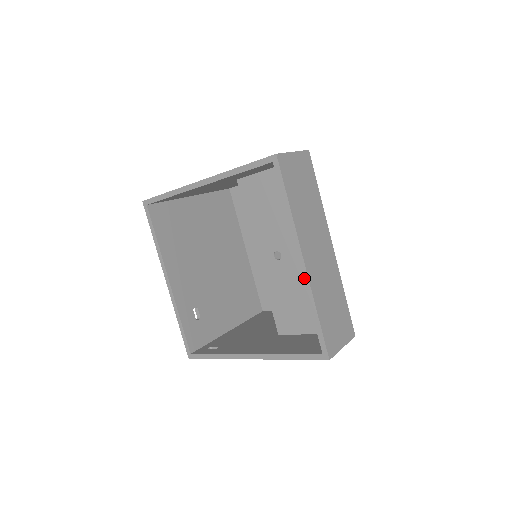
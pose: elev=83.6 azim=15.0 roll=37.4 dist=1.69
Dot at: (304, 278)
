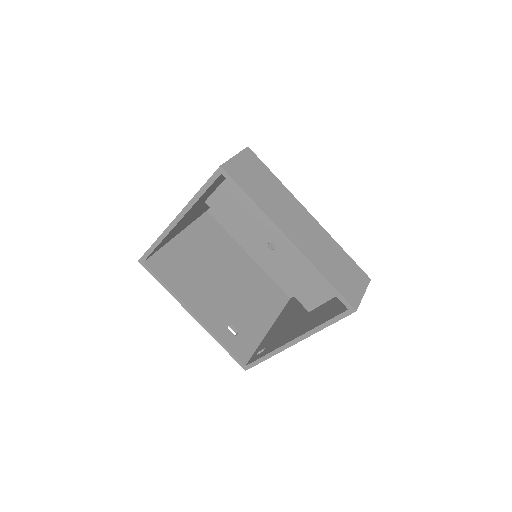
Dot at: (298, 255)
